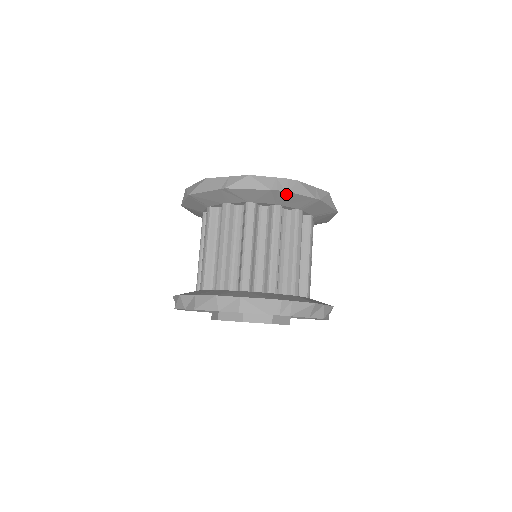
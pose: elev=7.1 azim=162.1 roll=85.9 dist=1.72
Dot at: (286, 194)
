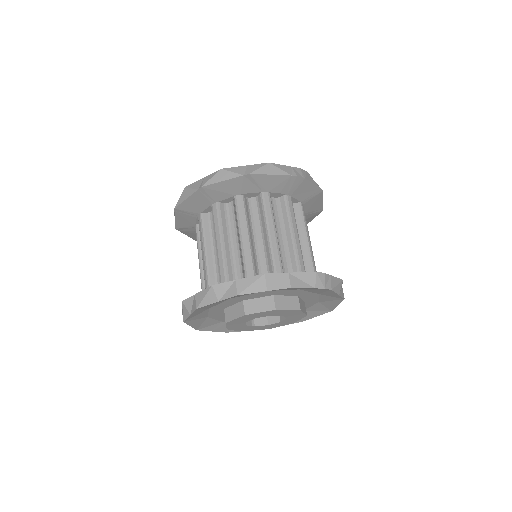
Dot at: (302, 181)
